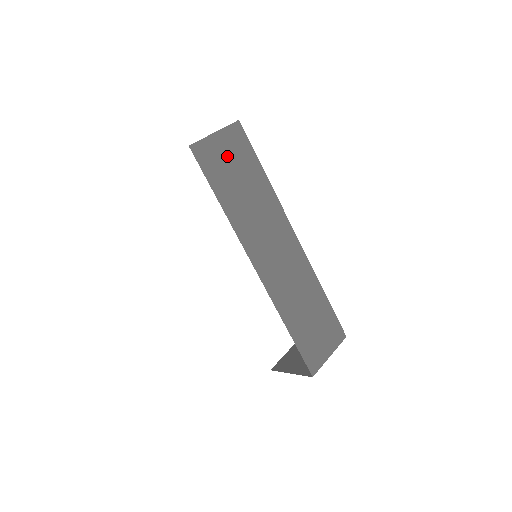
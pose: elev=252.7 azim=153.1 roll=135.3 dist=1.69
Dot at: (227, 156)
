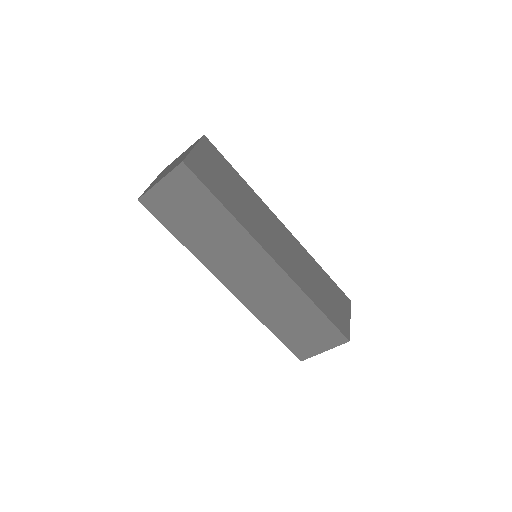
Dot at: (177, 200)
